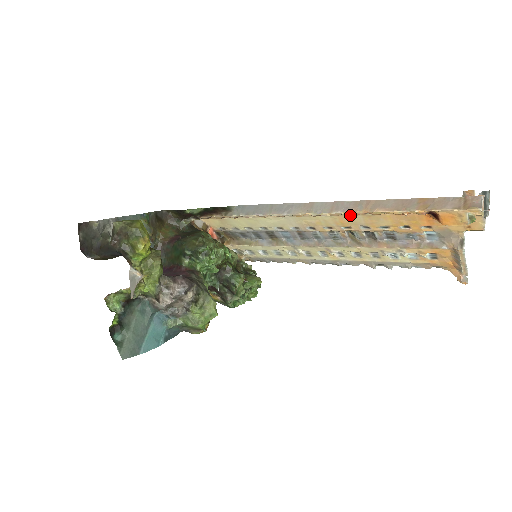
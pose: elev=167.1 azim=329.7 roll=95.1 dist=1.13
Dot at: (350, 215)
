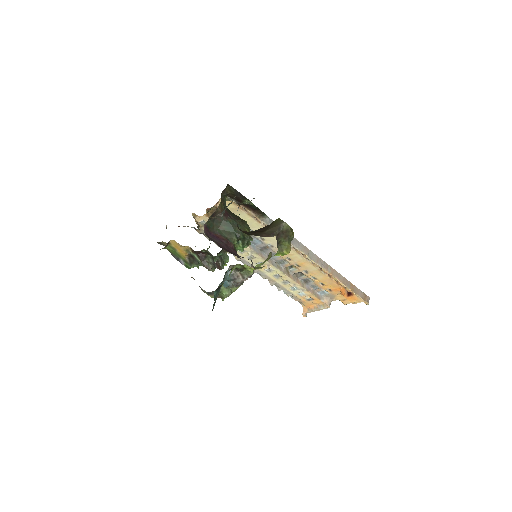
Dot at: (313, 265)
